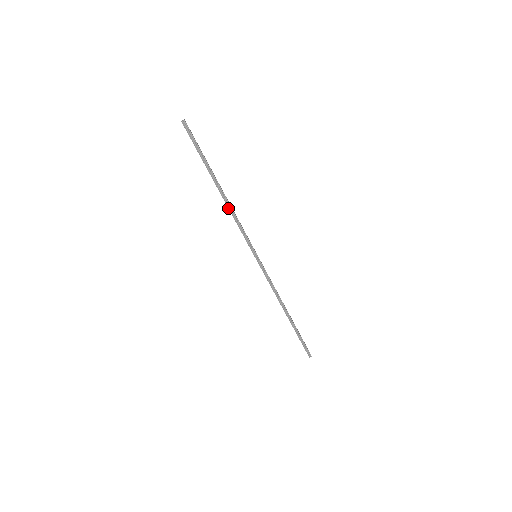
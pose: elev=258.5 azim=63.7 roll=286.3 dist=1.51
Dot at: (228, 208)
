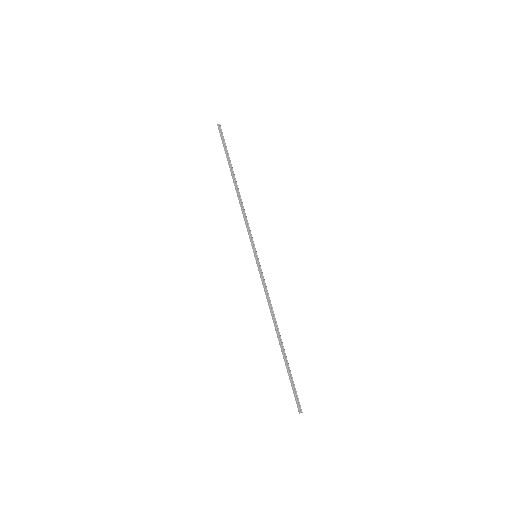
Dot at: (239, 201)
